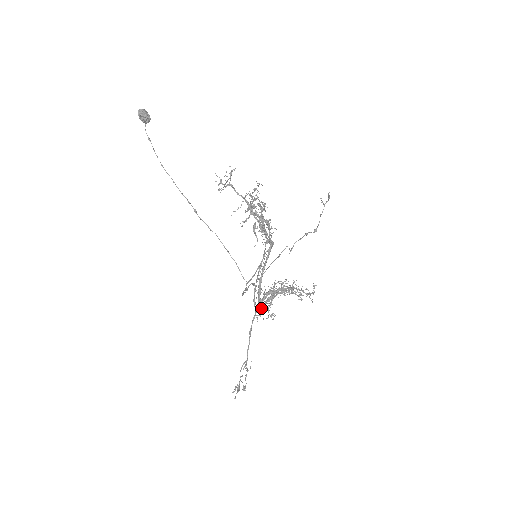
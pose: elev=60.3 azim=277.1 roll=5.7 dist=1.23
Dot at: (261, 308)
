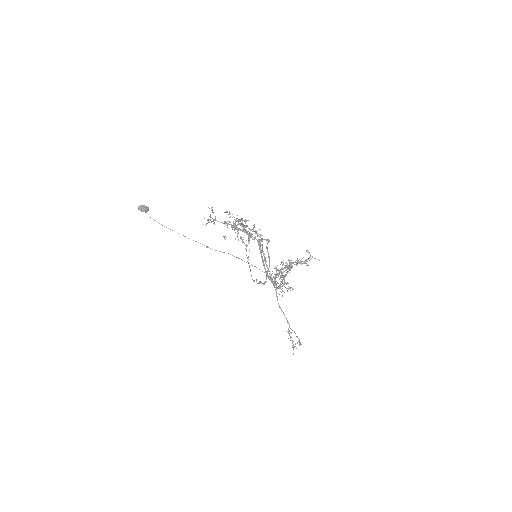
Dot at: occluded
